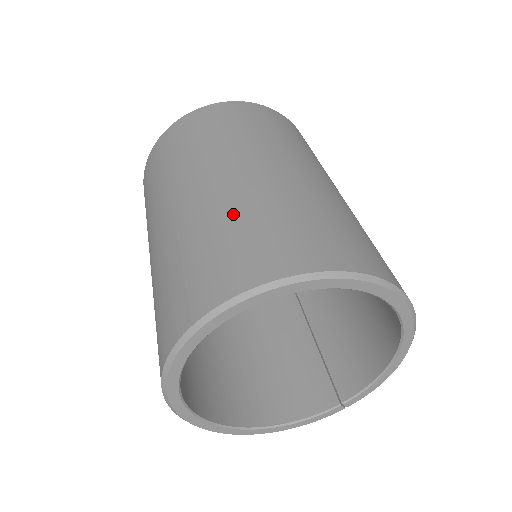
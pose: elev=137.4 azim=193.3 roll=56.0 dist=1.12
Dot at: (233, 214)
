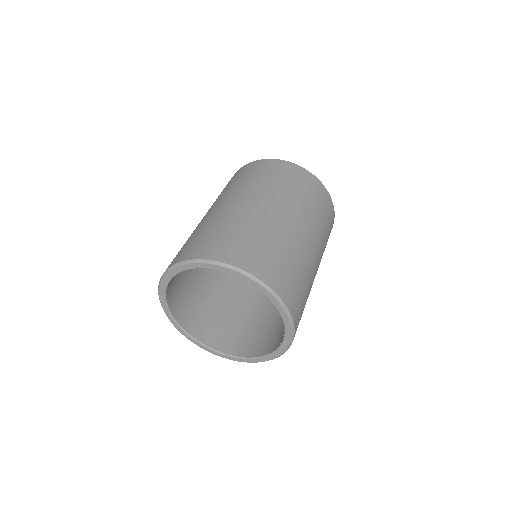
Dot at: occluded
